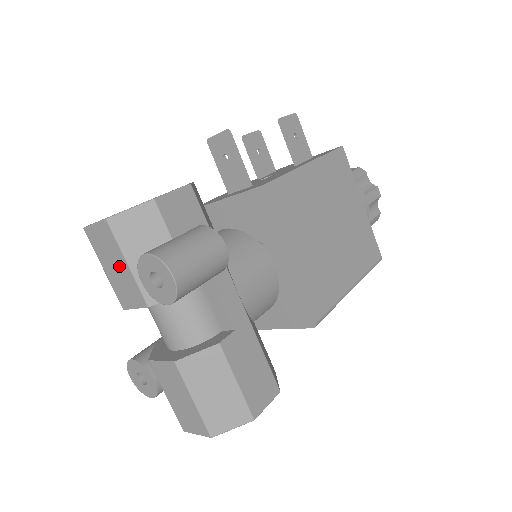
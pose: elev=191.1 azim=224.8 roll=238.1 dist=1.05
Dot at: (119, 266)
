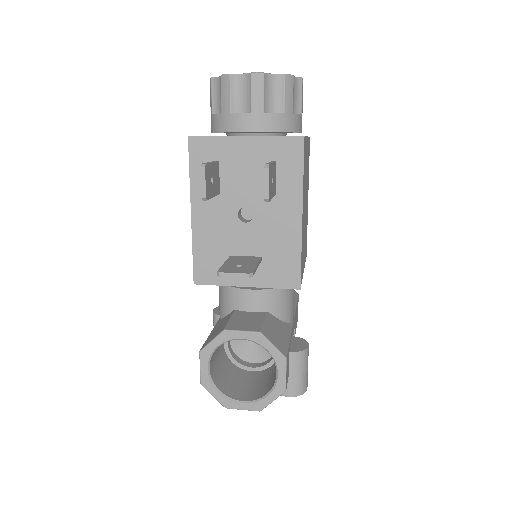
Dot at: occluded
